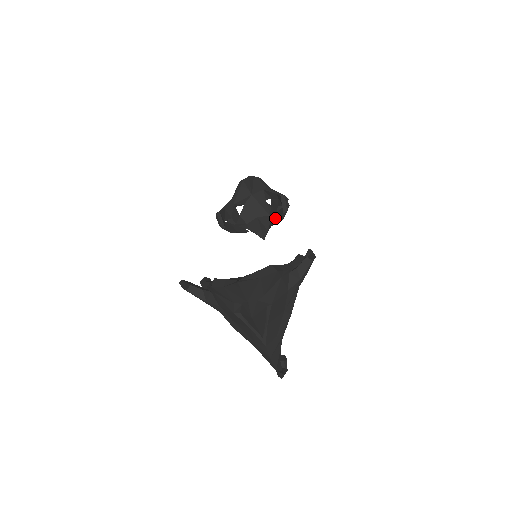
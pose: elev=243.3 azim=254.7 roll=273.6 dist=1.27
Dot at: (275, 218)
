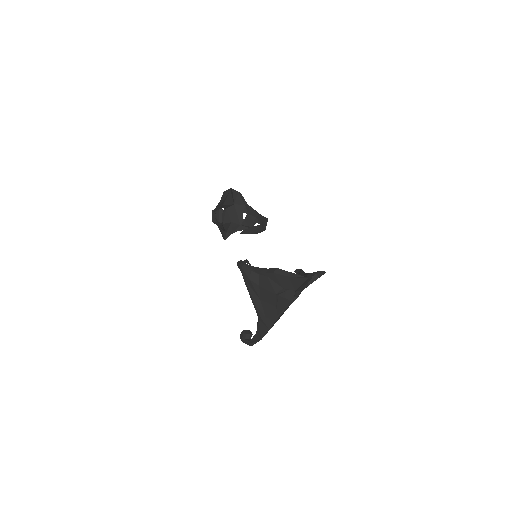
Dot at: (250, 230)
